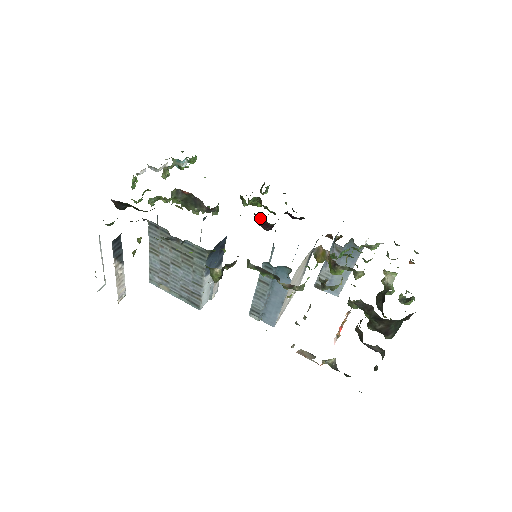
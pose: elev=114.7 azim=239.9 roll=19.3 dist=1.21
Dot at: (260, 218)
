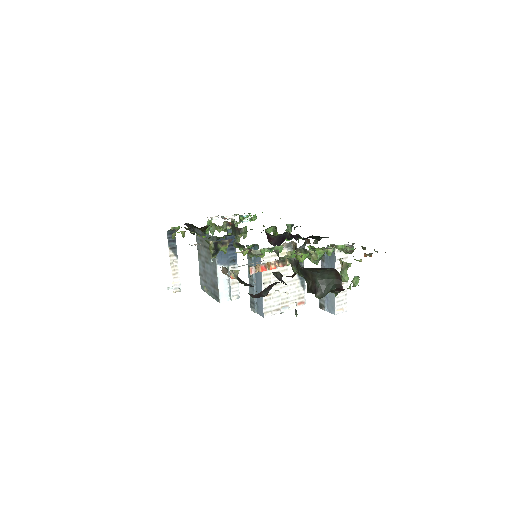
Dot at: occluded
